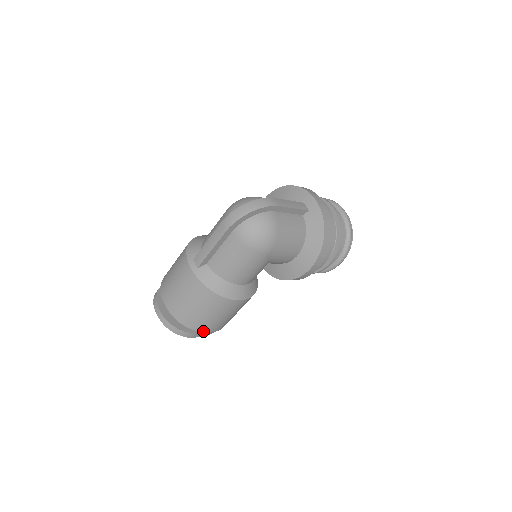
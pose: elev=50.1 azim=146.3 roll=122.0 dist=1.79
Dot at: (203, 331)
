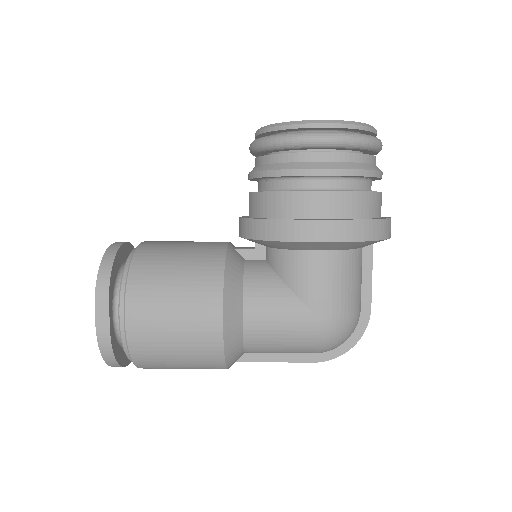
Dot at: occluded
